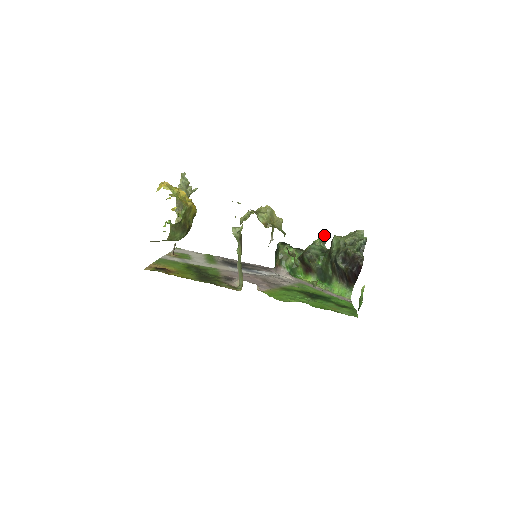
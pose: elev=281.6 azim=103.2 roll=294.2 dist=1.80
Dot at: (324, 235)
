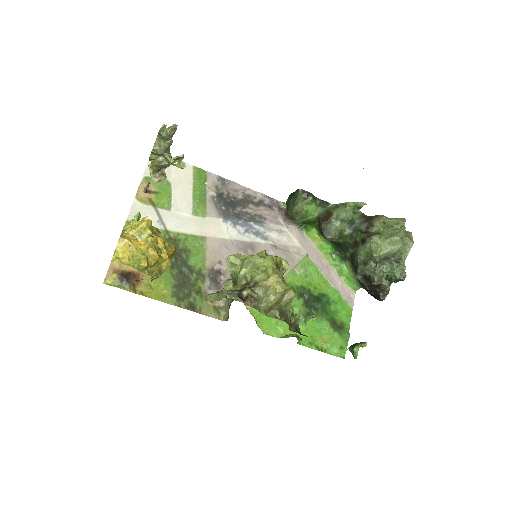
Dot at: occluded
